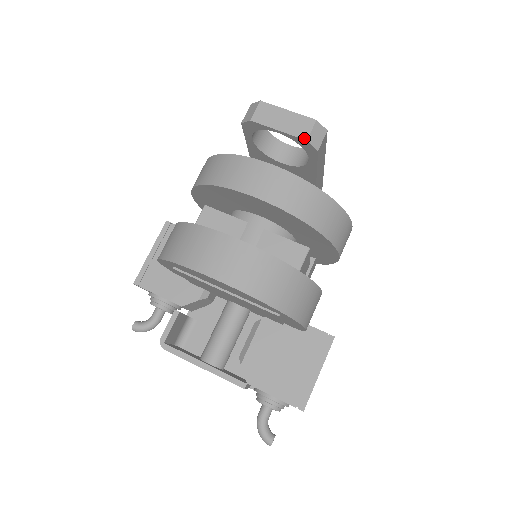
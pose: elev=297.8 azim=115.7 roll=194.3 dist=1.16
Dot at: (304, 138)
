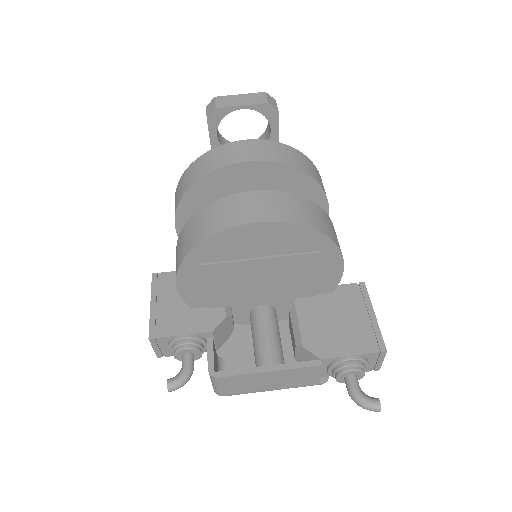
Dot at: (265, 102)
